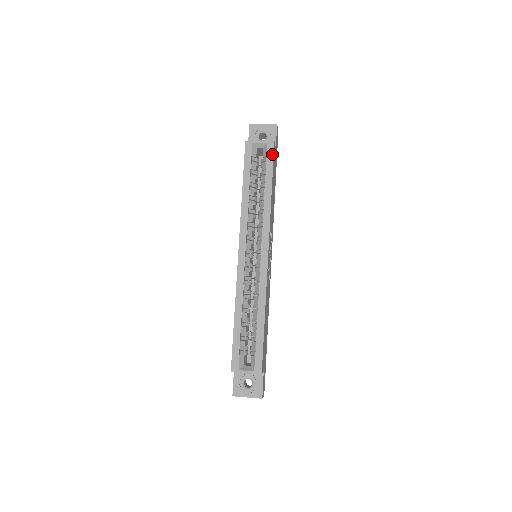
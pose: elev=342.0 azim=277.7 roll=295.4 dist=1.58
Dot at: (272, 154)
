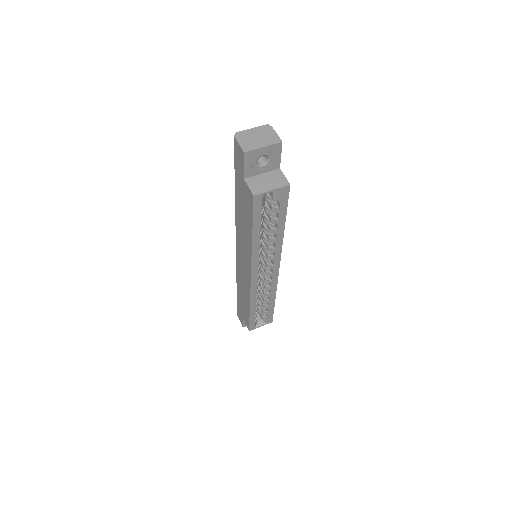
Dot at: (287, 198)
